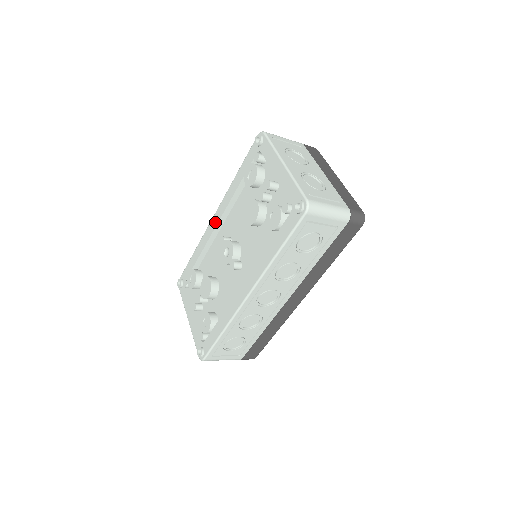
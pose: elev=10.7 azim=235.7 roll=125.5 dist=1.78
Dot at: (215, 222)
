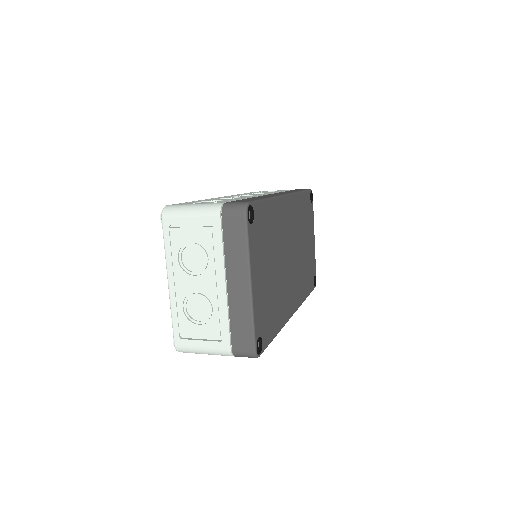
Dot at: occluded
